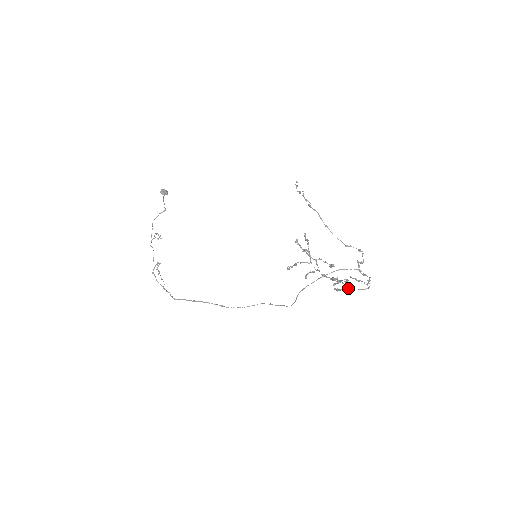
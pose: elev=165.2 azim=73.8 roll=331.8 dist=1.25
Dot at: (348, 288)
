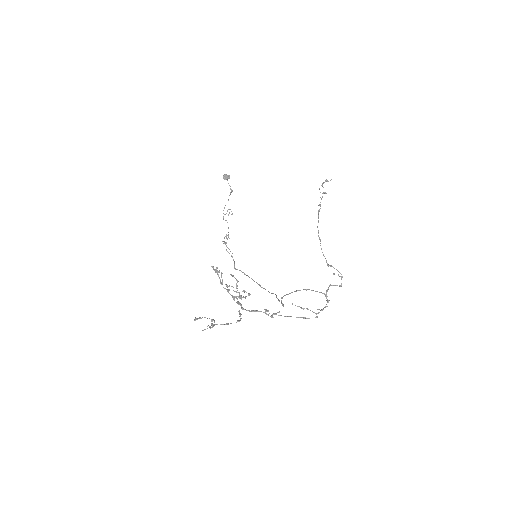
Dot at: occluded
